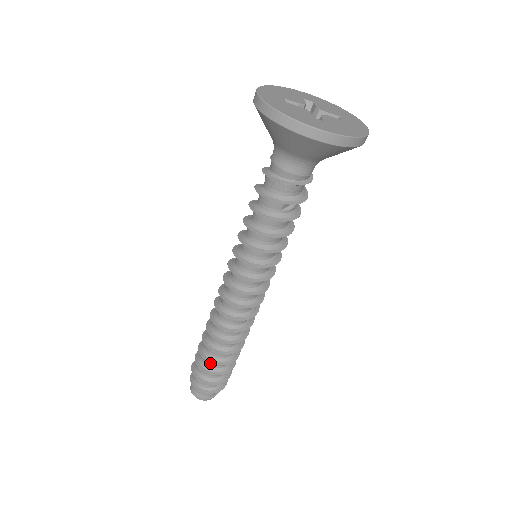
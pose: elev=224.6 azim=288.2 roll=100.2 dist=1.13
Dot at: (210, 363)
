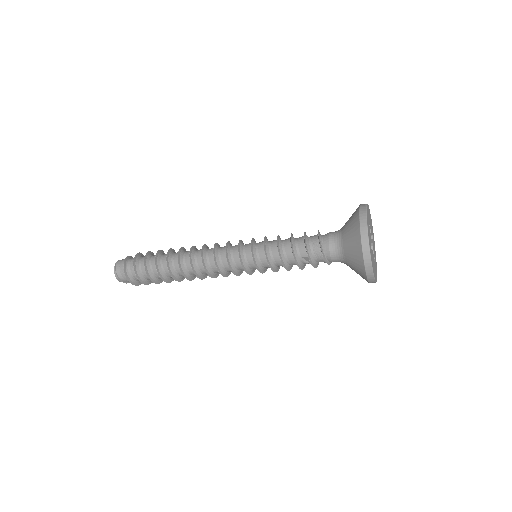
Dot at: (153, 266)
